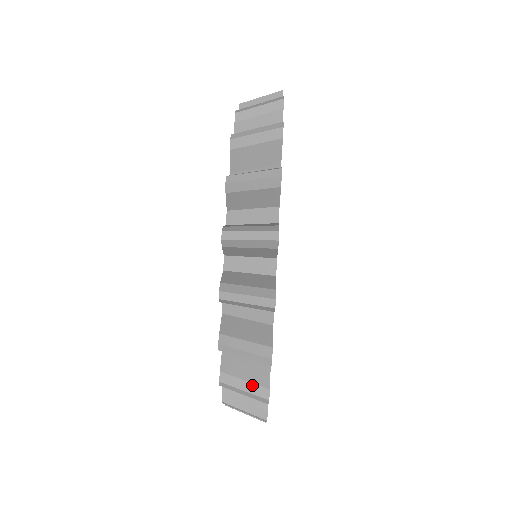
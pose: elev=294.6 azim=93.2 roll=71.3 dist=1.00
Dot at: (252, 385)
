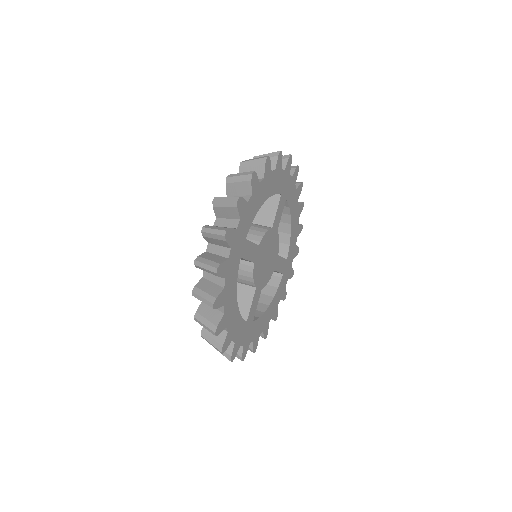
Dot at: (220, 227)
